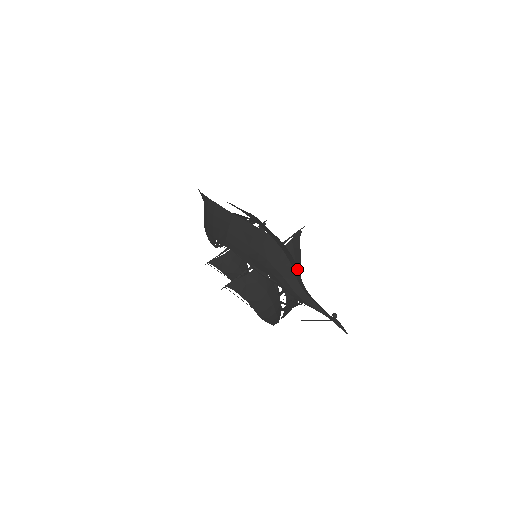
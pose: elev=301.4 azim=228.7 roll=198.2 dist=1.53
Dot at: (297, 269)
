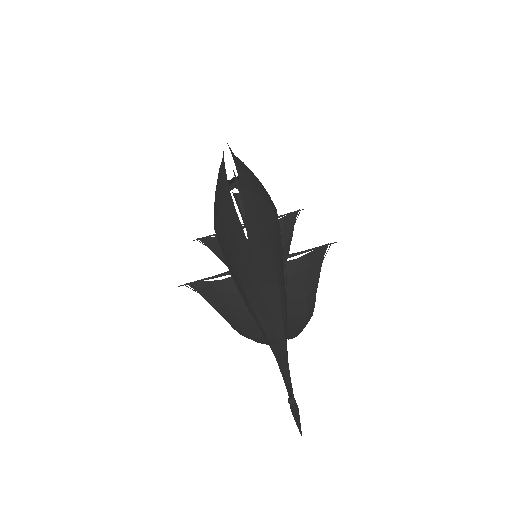
Dot at: (279, 305)
